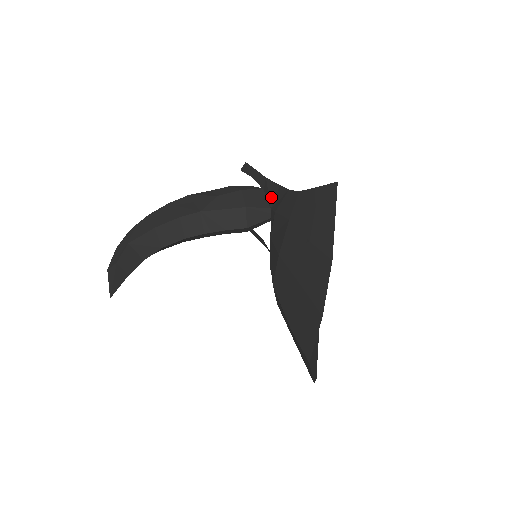
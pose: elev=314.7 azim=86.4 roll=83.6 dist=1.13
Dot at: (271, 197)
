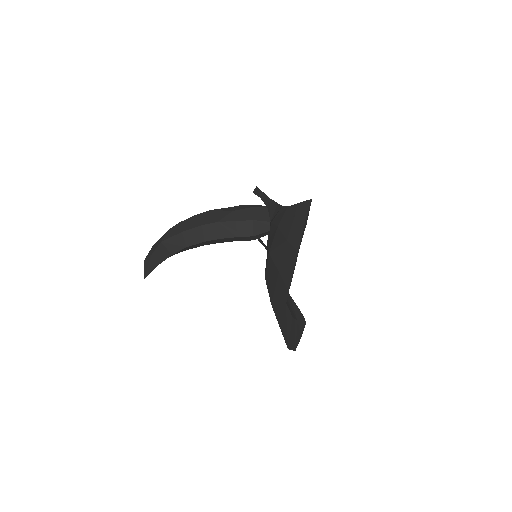
Dot at: (271, 212)
